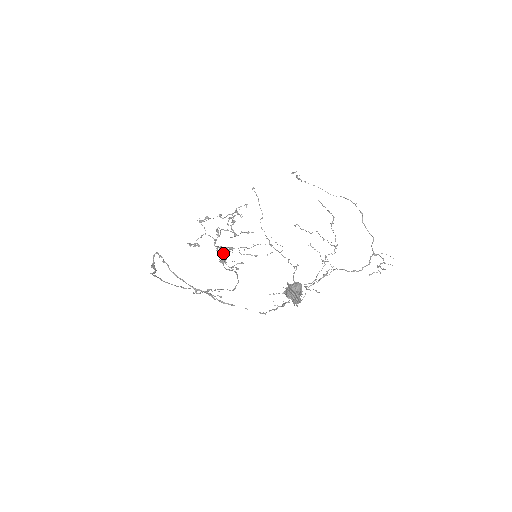
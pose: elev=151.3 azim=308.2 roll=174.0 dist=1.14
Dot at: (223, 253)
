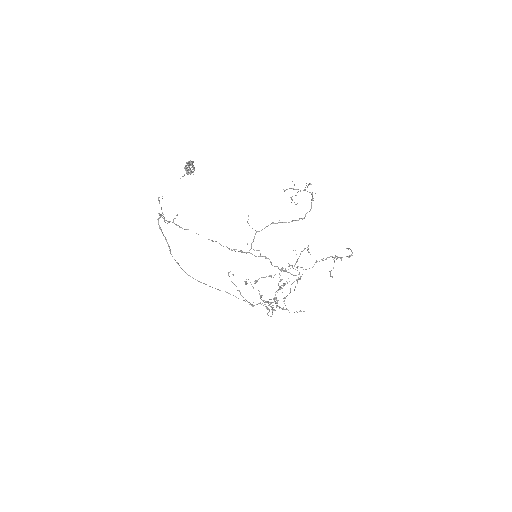
Dot at: (259, 291)
